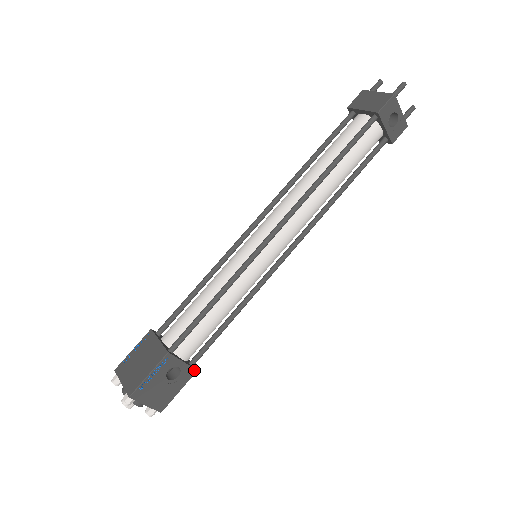
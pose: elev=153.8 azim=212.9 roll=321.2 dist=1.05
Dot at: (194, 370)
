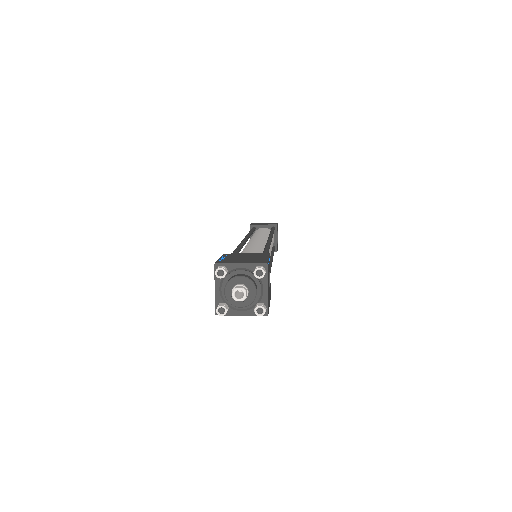
Dot at: (270, 295)
